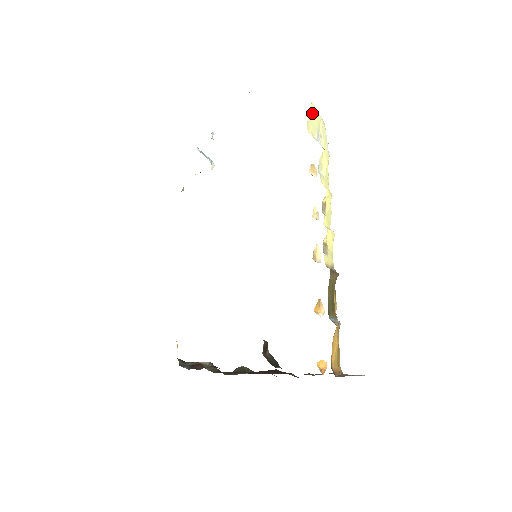
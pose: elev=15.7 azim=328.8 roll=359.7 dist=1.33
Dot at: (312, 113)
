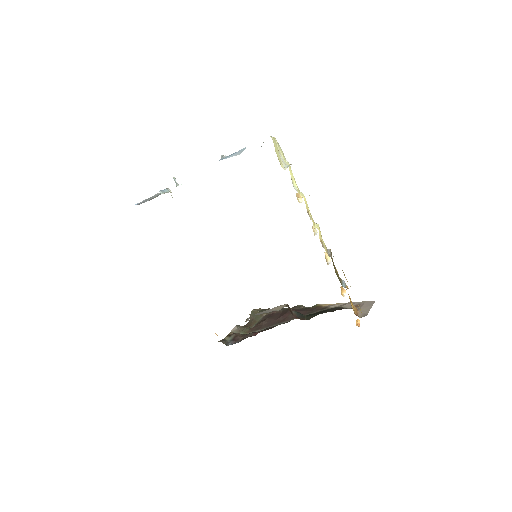
Dot at: (275, 146)
